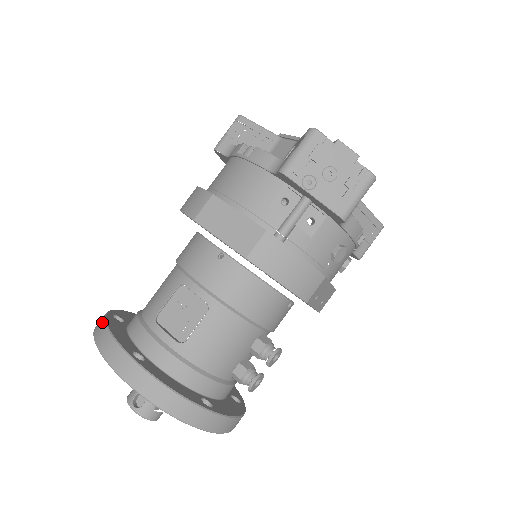
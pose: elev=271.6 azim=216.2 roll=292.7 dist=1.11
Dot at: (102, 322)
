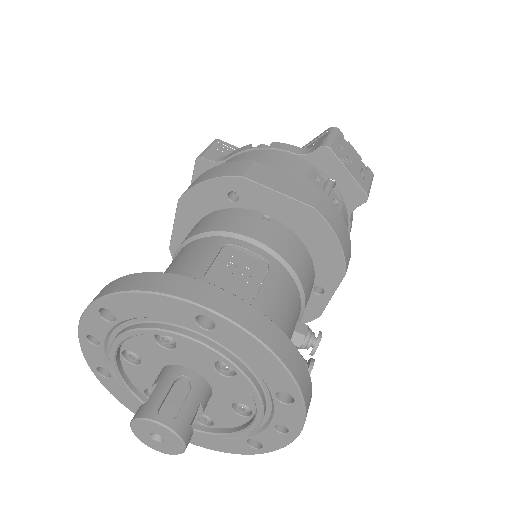
Dot at: (131, 276)
